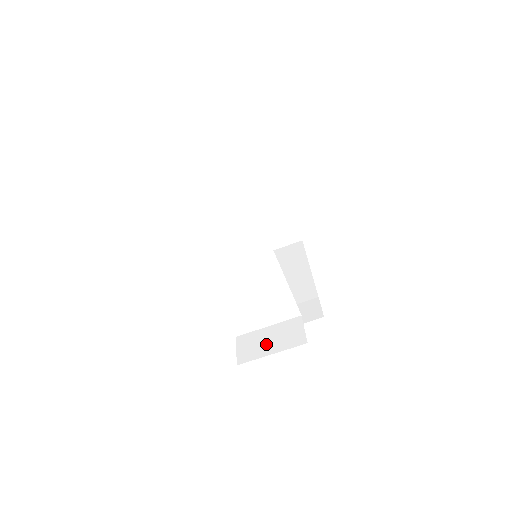
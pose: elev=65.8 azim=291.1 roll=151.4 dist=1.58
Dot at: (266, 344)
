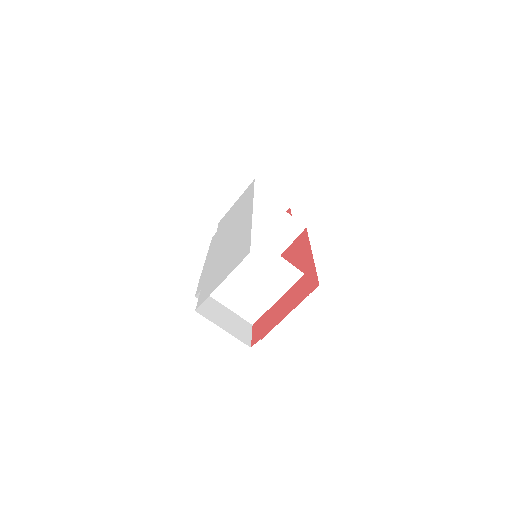
Dot at: (222, 318)
